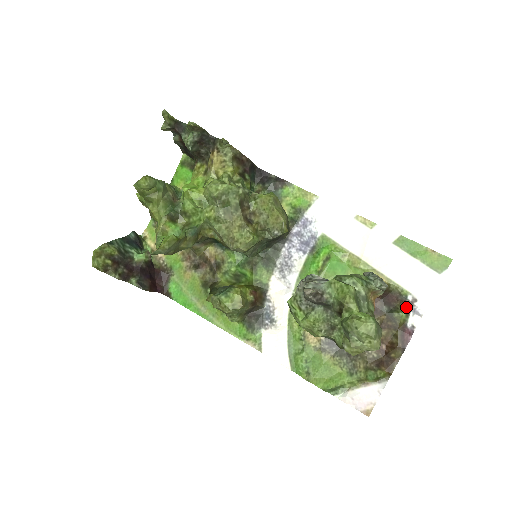
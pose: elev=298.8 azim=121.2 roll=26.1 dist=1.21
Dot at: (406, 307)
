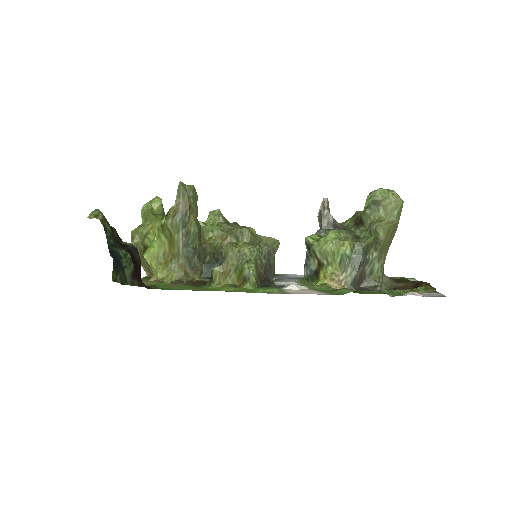
Dot at: occluded
